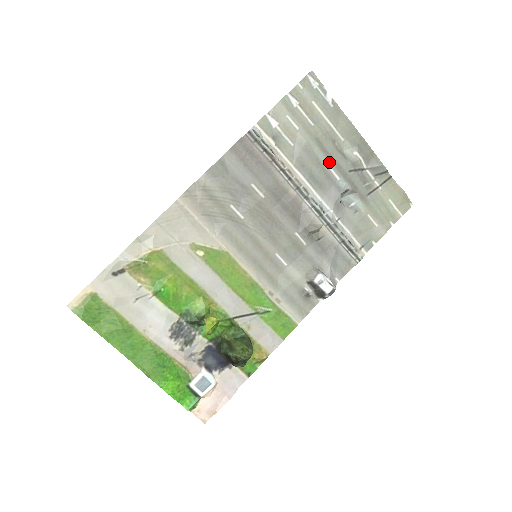
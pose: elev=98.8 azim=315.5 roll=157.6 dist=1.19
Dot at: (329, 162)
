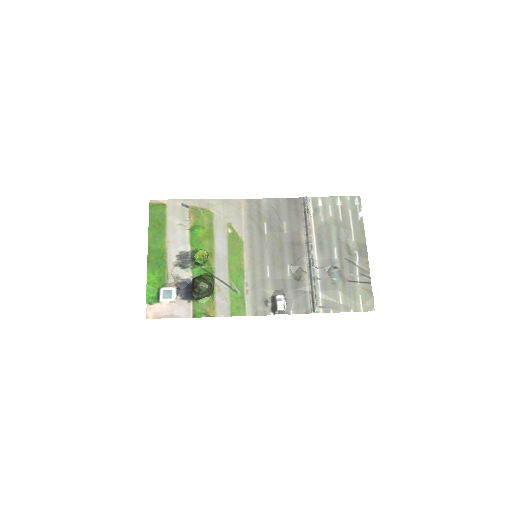
Dot at: (337, 245)
